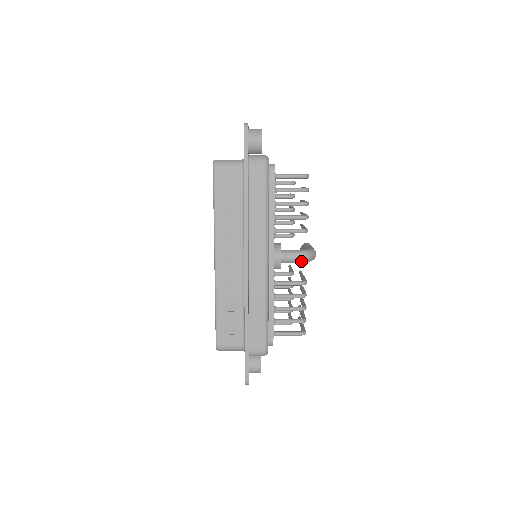
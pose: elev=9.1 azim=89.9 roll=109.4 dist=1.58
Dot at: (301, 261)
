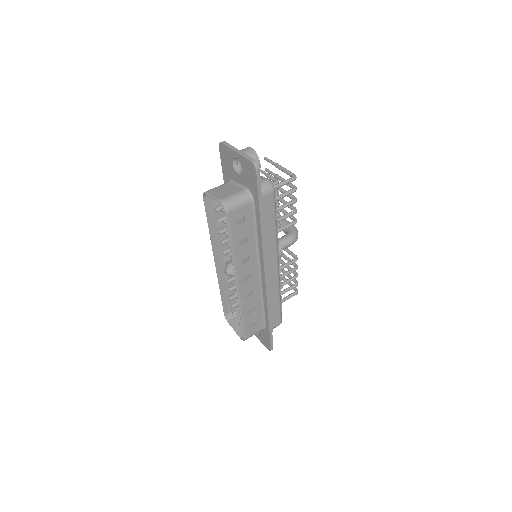
Dot at: occluded
